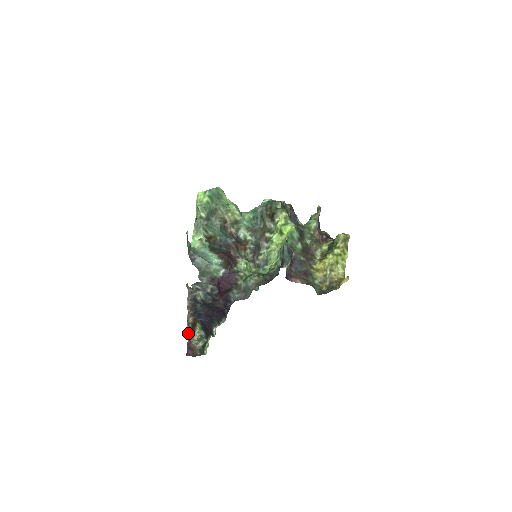
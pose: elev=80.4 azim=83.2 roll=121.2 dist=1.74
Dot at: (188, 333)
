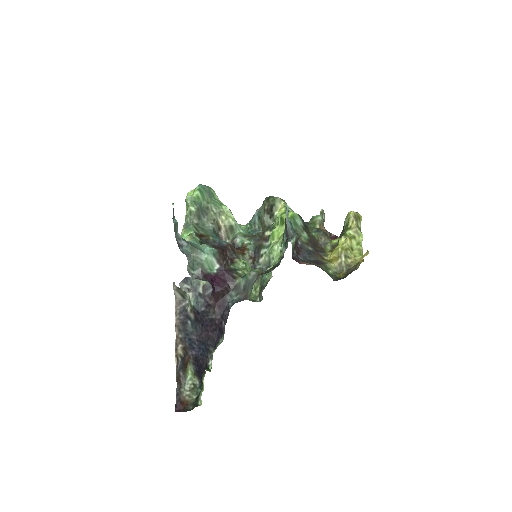
Dot at: (177, 374)
